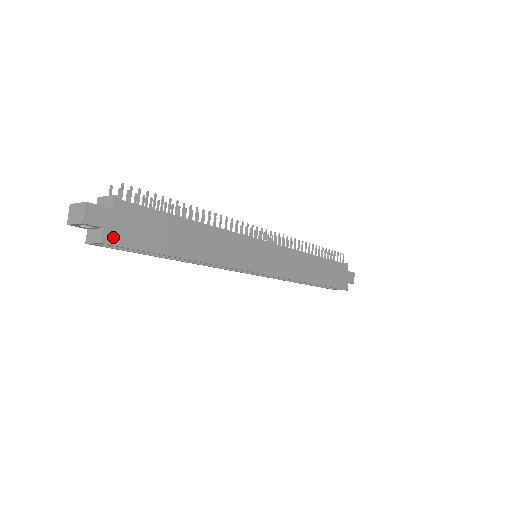
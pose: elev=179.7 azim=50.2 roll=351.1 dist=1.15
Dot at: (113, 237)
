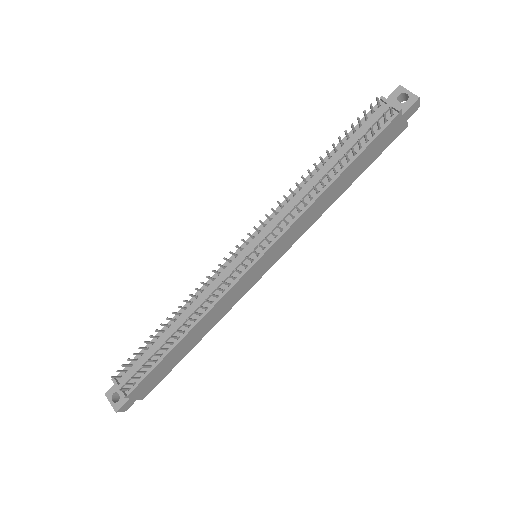
Dot at: (145, 394)
